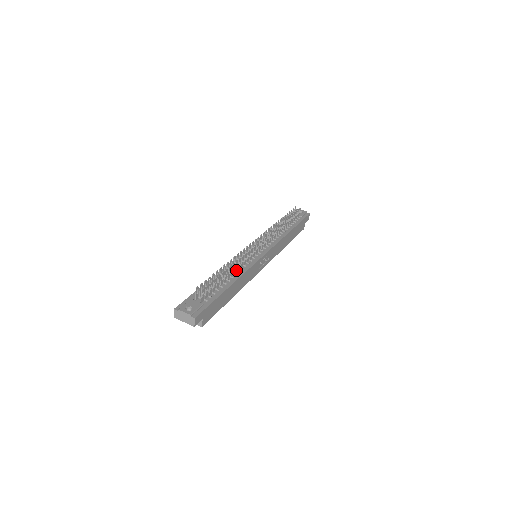
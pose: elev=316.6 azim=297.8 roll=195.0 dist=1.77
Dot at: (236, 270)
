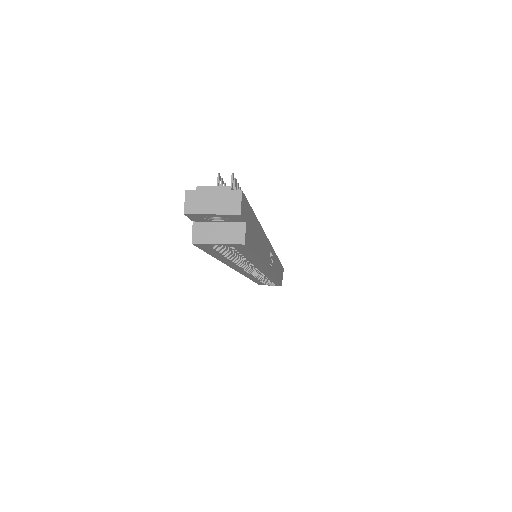
Dot at: occluded
